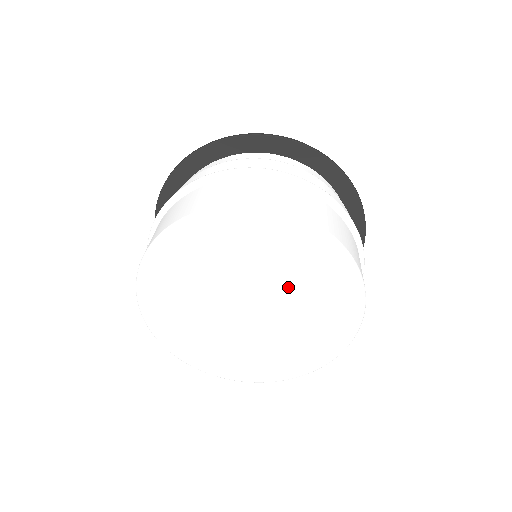
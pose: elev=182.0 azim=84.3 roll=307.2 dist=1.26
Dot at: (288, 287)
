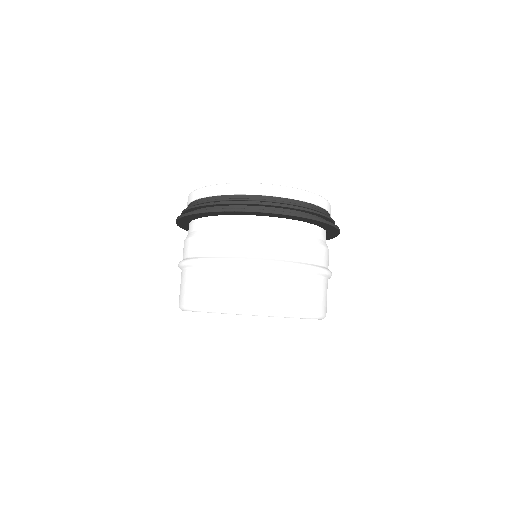
Dot at: occluded
